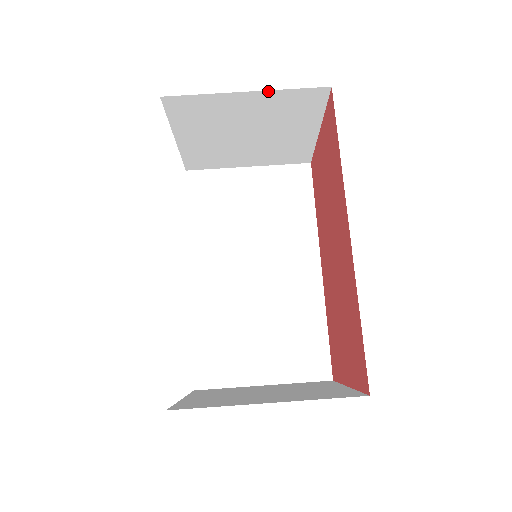
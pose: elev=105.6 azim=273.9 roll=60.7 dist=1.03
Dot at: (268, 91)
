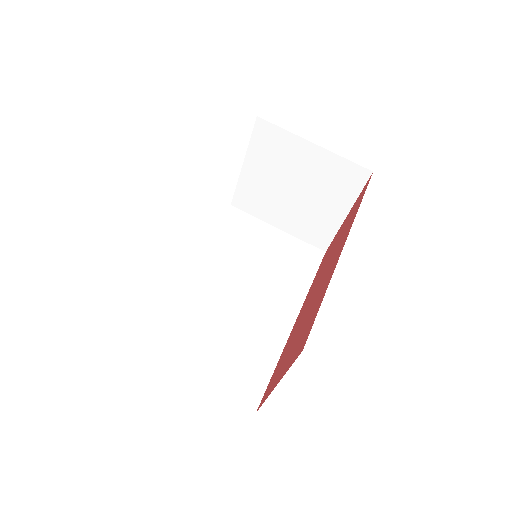
Dot at: (329, 152)
